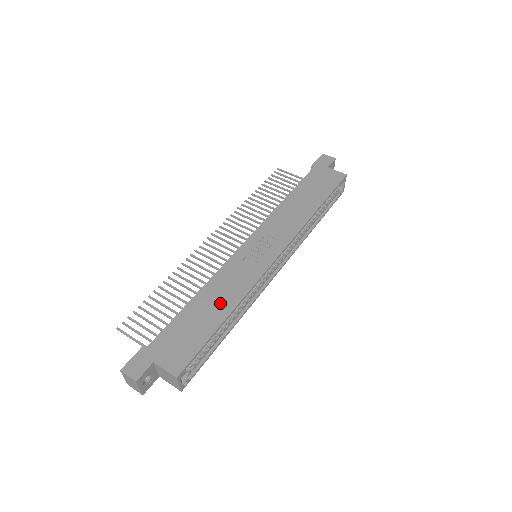
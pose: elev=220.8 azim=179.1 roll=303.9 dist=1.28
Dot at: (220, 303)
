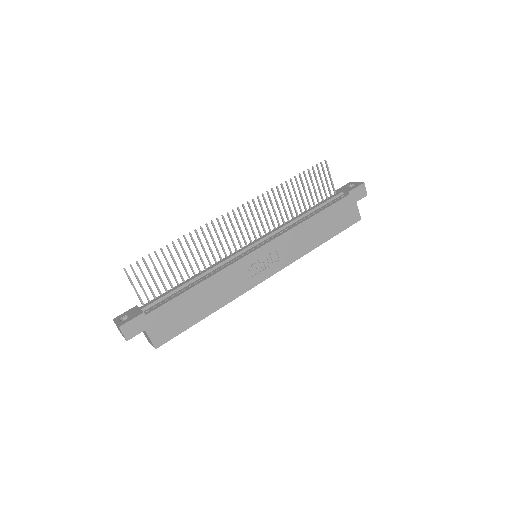
Dot at: (212, 300)
